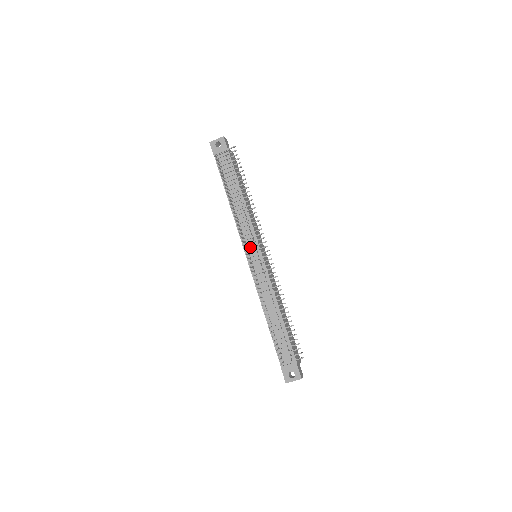
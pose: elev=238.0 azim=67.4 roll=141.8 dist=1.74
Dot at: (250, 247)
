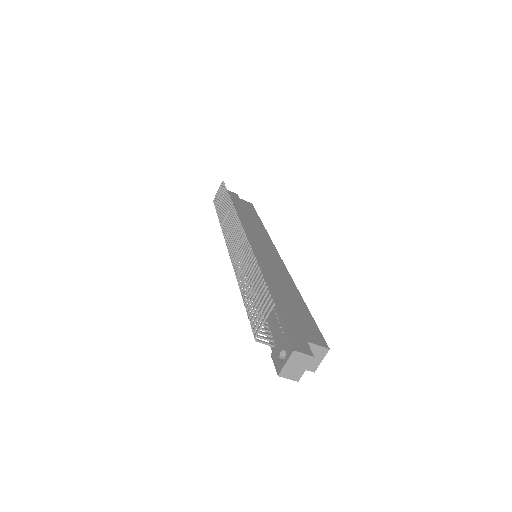
Dot at: (229, 240)
